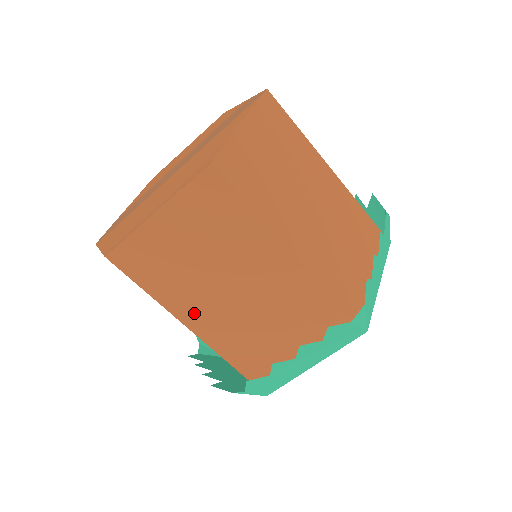
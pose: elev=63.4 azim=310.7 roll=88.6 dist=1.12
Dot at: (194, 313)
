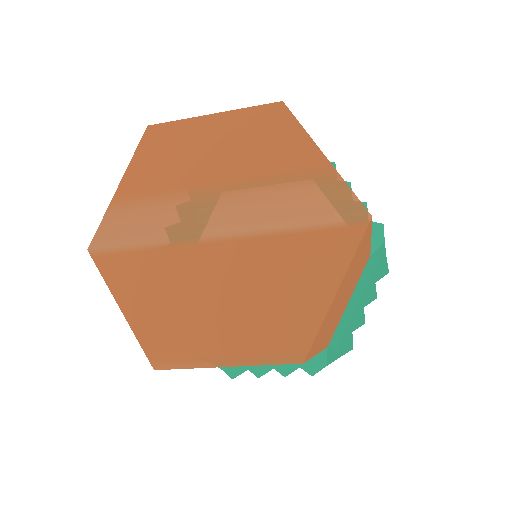
Dot at: occluded
